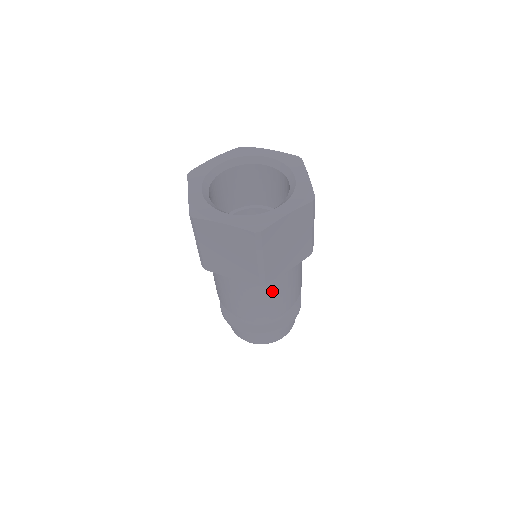
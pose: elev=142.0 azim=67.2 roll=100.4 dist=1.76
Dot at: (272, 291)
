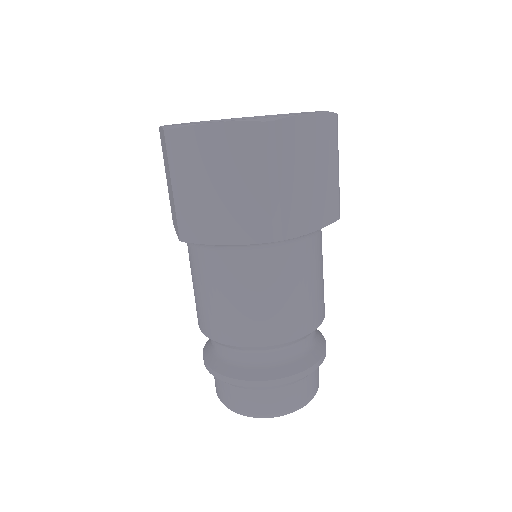
Dot at: (289, 279)
